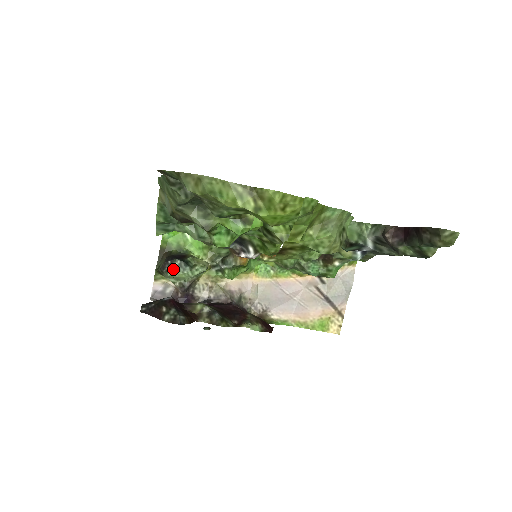
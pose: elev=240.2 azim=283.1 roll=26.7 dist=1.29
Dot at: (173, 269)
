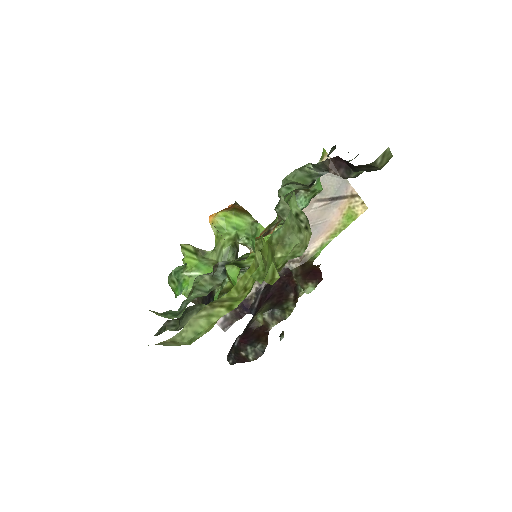
Dot at: occluded
